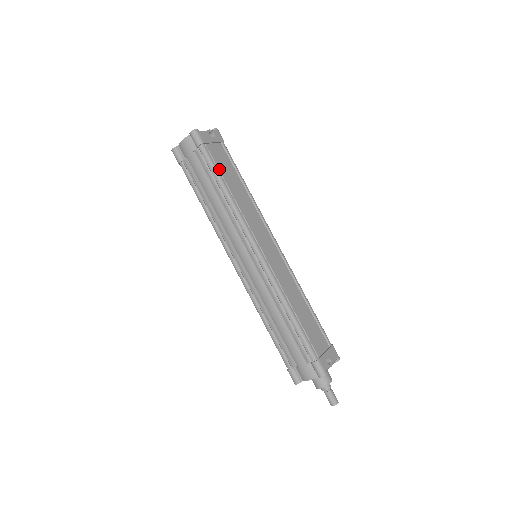
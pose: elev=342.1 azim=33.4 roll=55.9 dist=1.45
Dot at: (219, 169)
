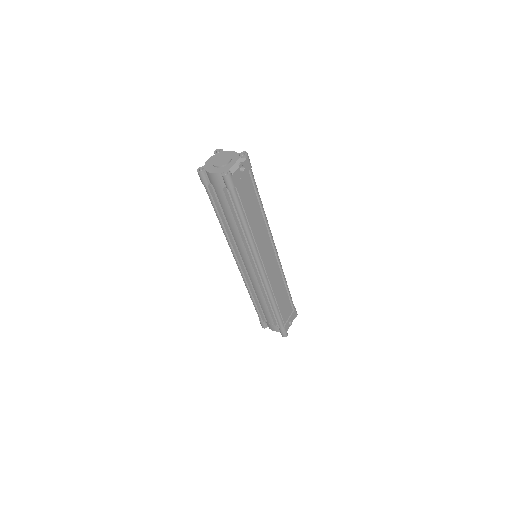
Dot at: (243, 207)
